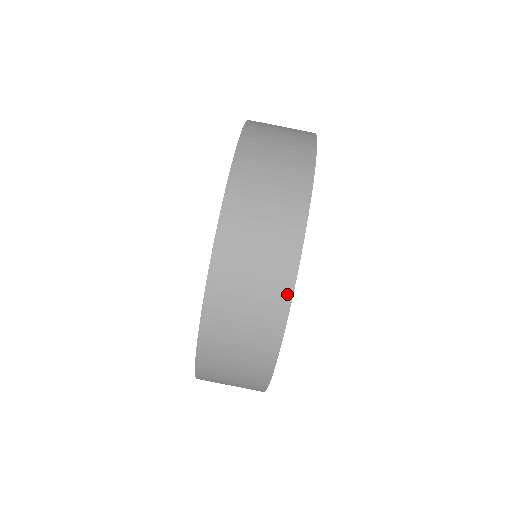
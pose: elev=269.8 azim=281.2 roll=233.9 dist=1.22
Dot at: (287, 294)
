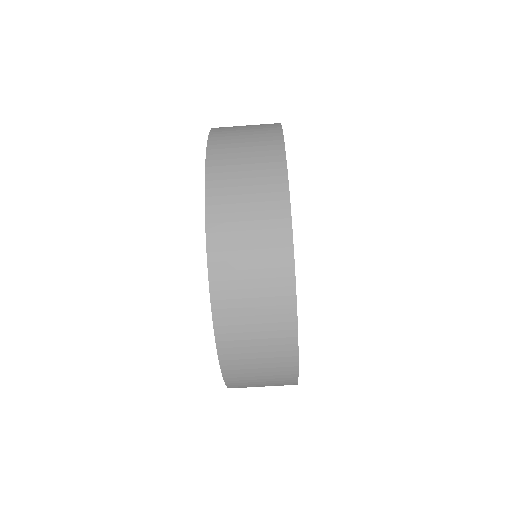
Dot at: occluded
